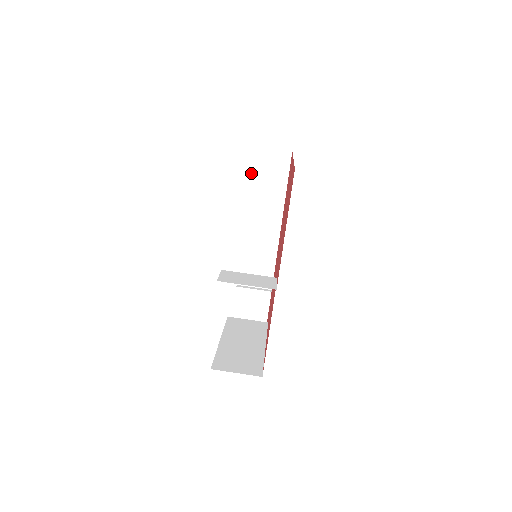
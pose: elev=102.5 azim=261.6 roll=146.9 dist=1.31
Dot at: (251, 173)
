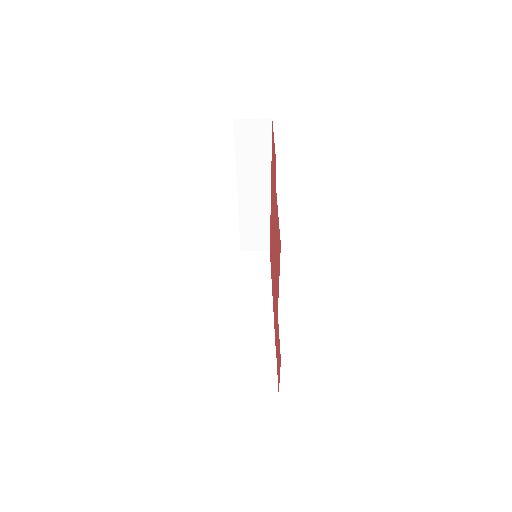
Dot at: (241, 267)
